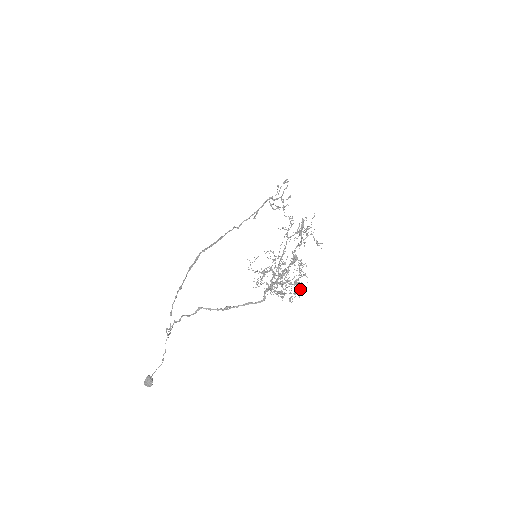
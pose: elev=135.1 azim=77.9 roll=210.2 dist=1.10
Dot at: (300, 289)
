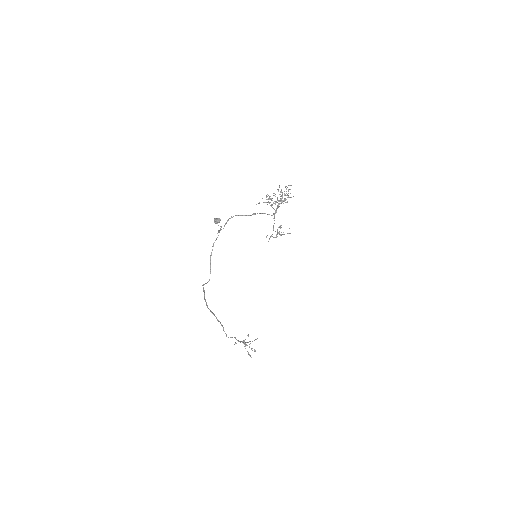
Dot at: occluded
